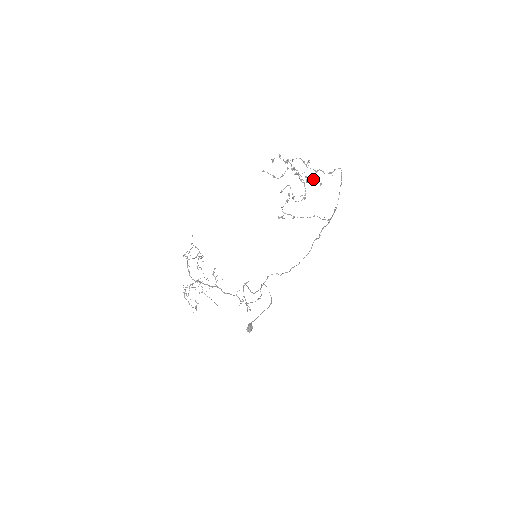
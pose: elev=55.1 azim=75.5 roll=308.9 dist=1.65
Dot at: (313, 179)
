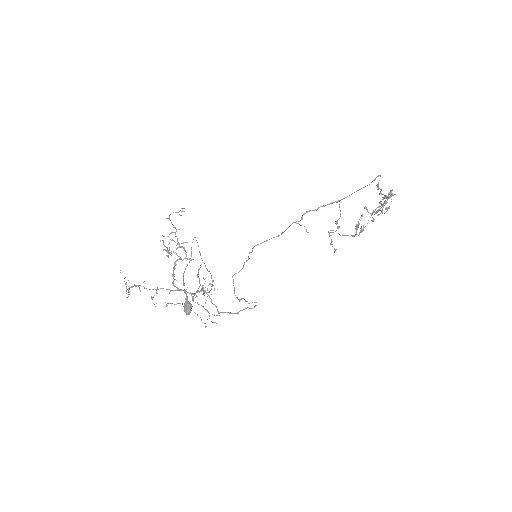
Dot at: occluded
